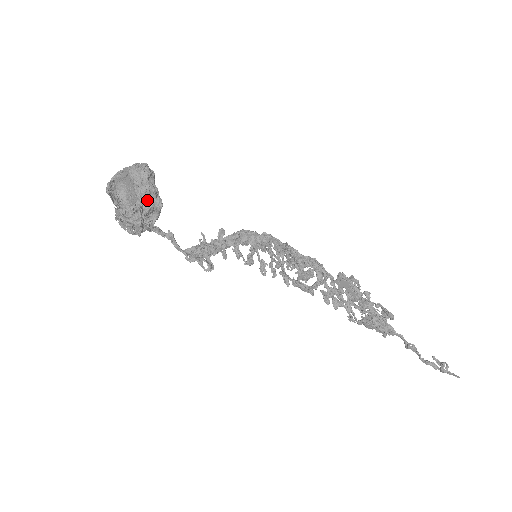
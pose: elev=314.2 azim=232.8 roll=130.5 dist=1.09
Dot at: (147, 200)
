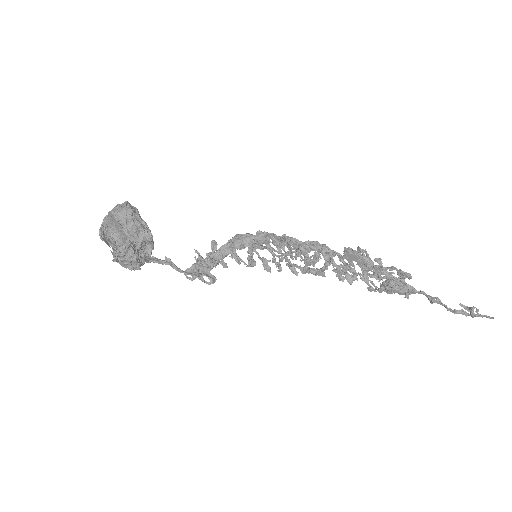
Dot at: (136, 235)
